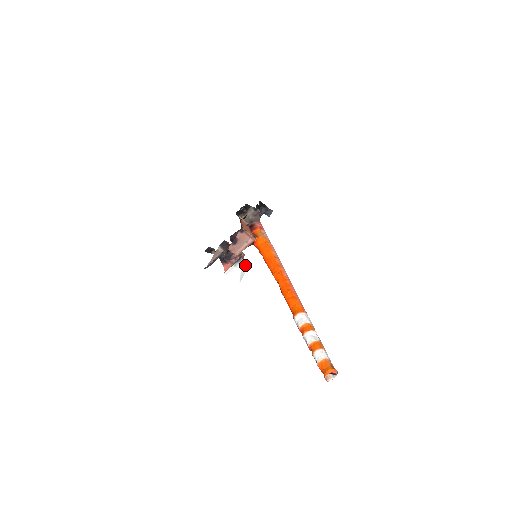
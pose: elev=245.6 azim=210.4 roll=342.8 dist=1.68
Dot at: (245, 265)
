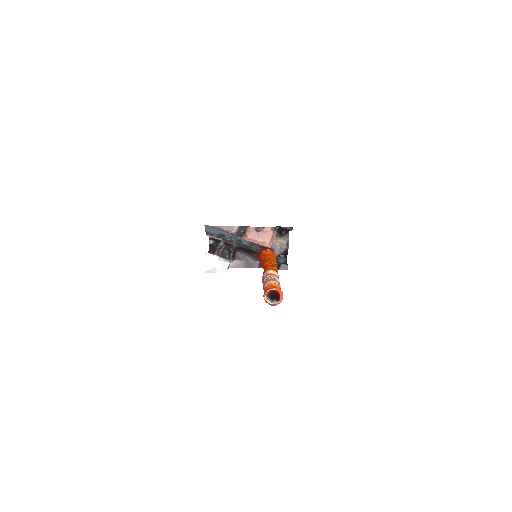
Dot at: (224, 268)
